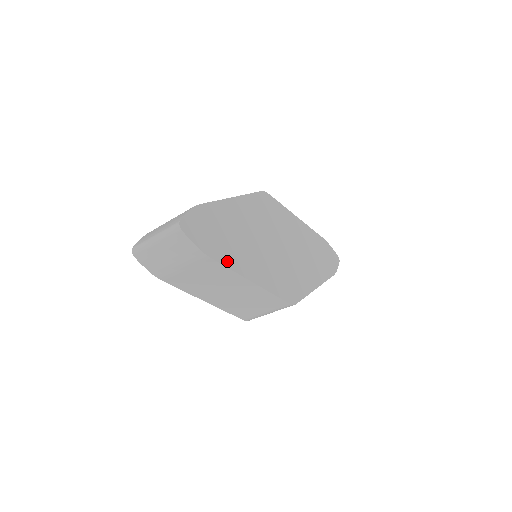
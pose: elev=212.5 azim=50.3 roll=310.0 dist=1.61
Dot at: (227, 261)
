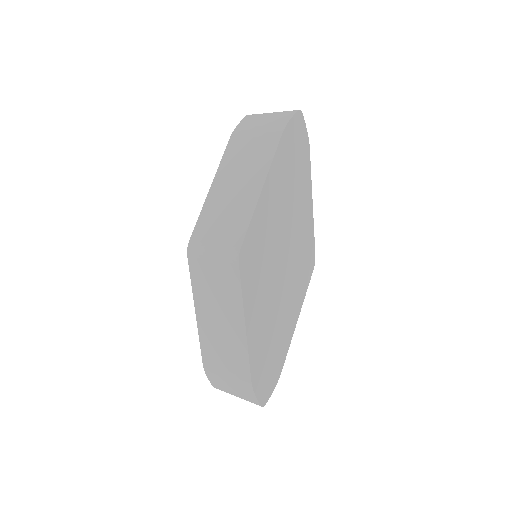
Dot at: (284, 351)
